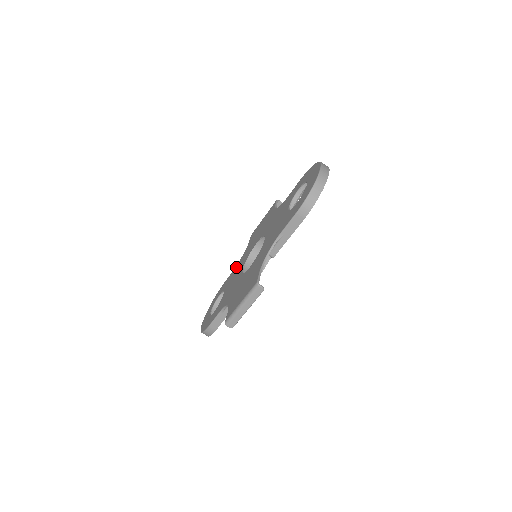
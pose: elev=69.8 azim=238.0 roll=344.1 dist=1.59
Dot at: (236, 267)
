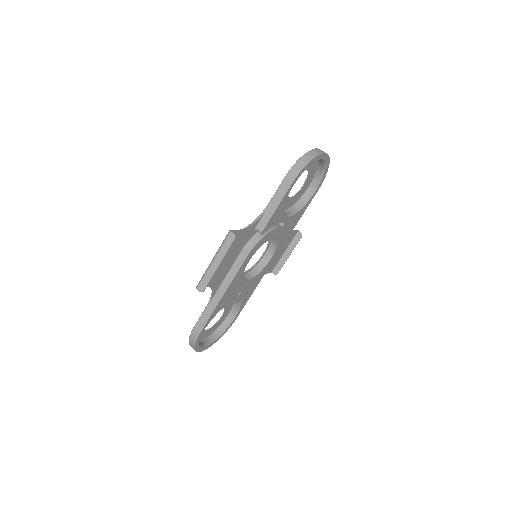
Dot at: occluded
